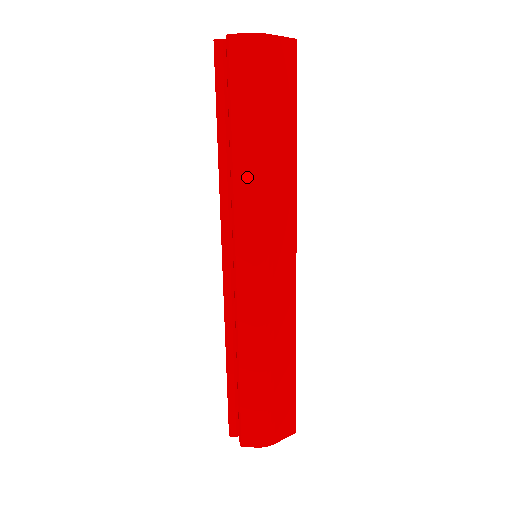
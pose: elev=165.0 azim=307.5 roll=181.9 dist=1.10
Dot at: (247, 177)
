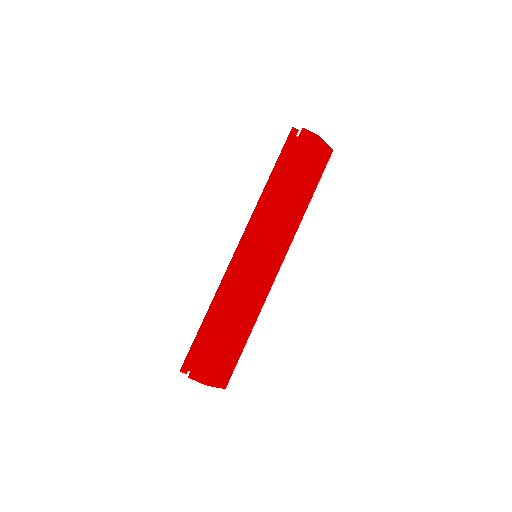
Dot at: (279, 204)
